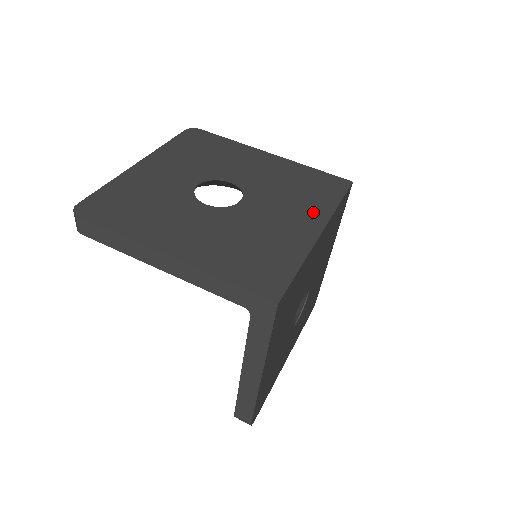
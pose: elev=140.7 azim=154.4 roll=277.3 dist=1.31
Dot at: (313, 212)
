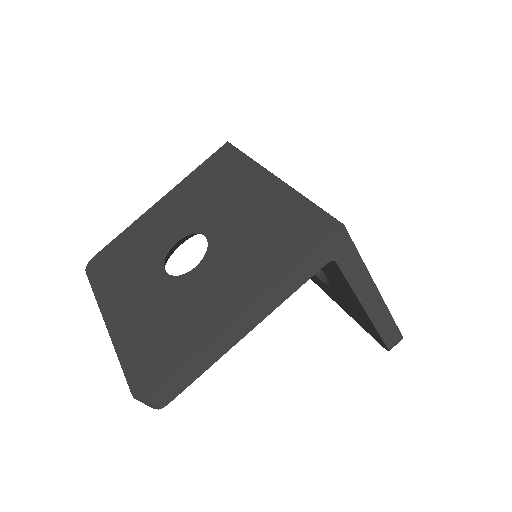
Dot at: (248, 178)
